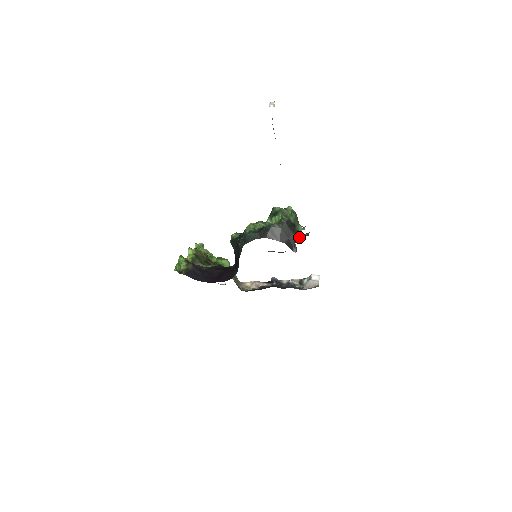
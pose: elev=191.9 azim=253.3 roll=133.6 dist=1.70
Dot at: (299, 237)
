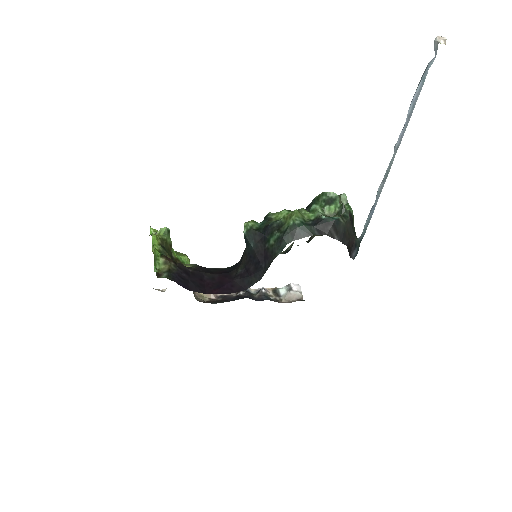
Dot at: (357, 238)
